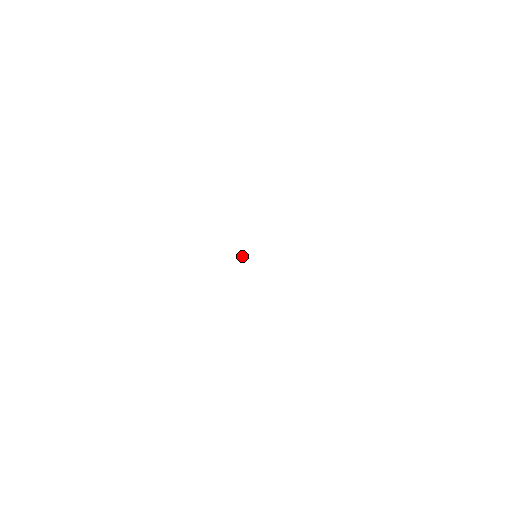
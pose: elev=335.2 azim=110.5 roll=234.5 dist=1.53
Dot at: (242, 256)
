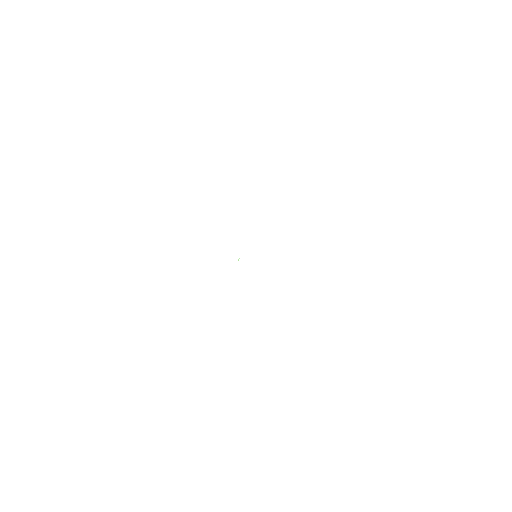
Dot at: occluded
